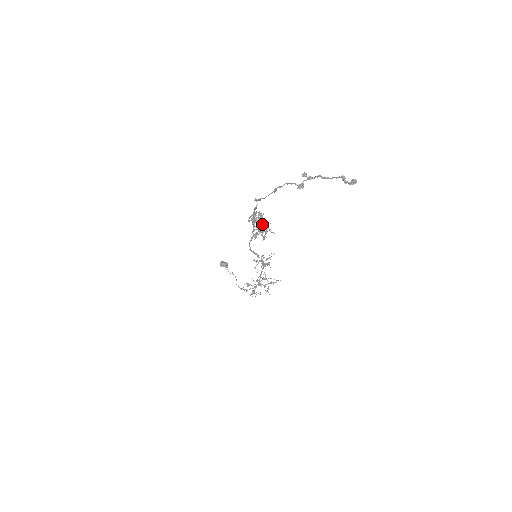
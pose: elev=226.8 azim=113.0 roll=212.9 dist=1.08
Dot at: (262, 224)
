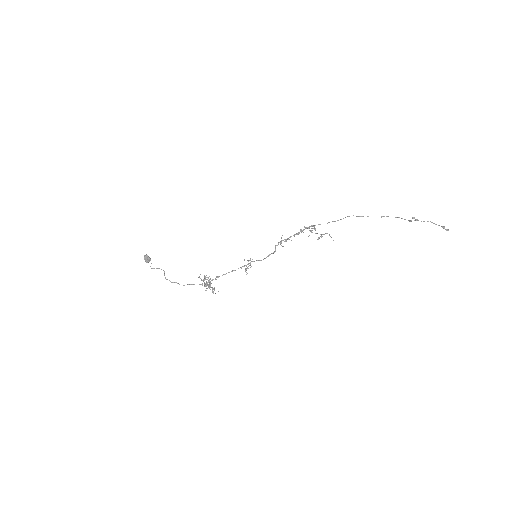
Dot at: occluded
